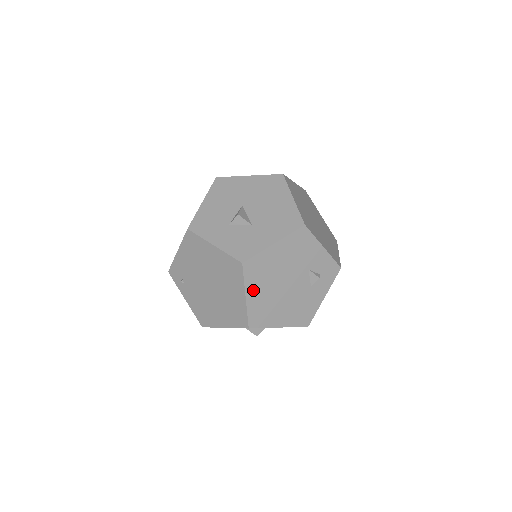
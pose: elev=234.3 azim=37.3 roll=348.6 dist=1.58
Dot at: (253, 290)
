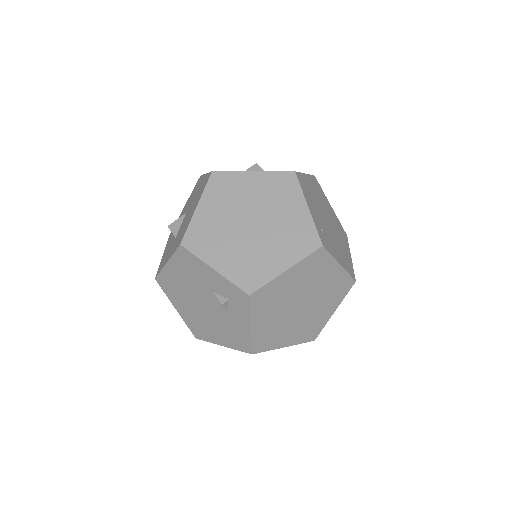
Dot at: (178, 304)
